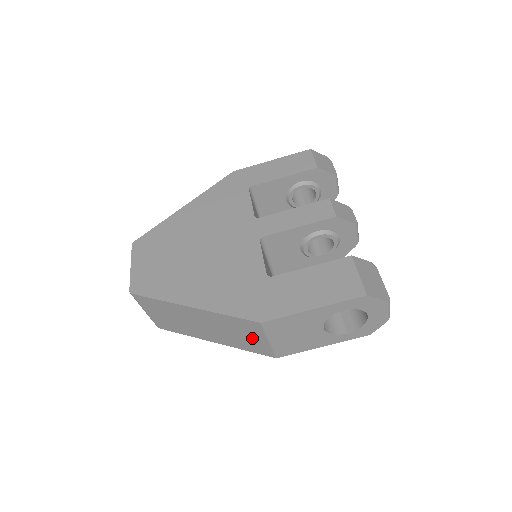
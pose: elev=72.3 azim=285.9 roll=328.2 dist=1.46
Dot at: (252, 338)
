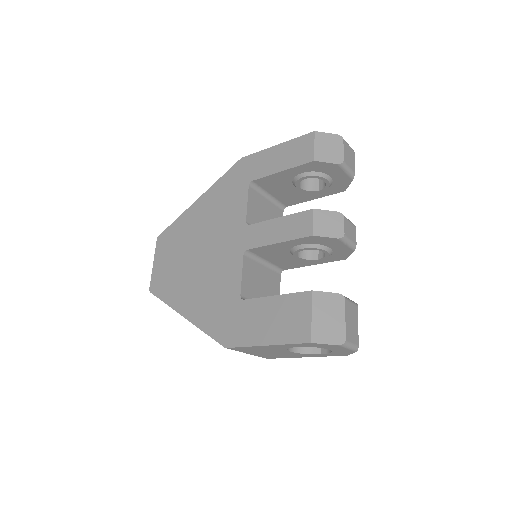
Dot at: occluded
